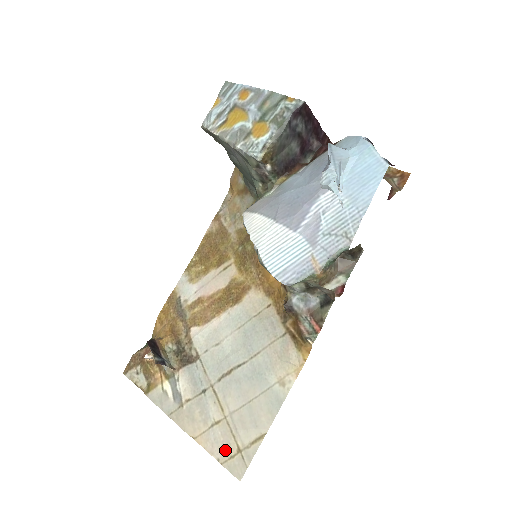
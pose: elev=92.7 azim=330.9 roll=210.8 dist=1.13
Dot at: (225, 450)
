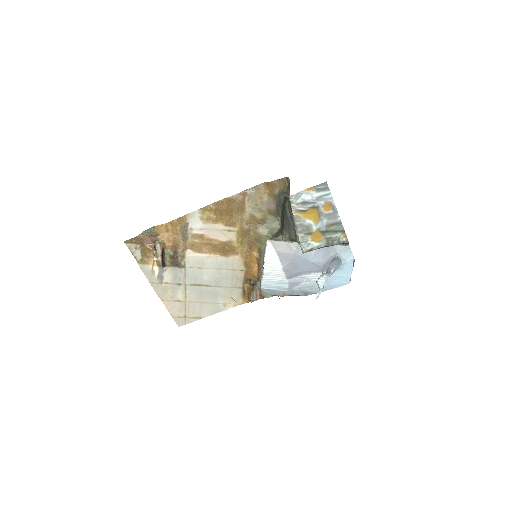
Dot at: (177, 313)
